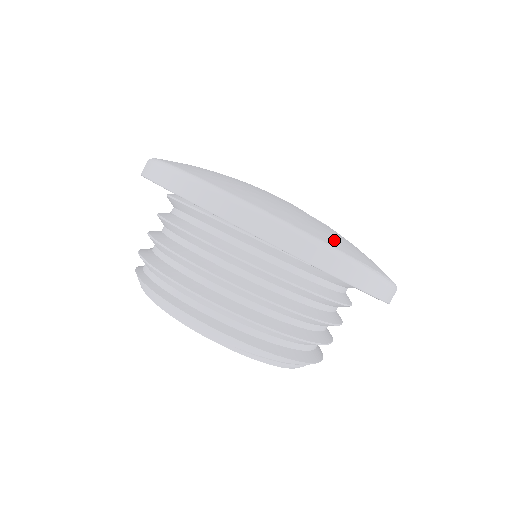
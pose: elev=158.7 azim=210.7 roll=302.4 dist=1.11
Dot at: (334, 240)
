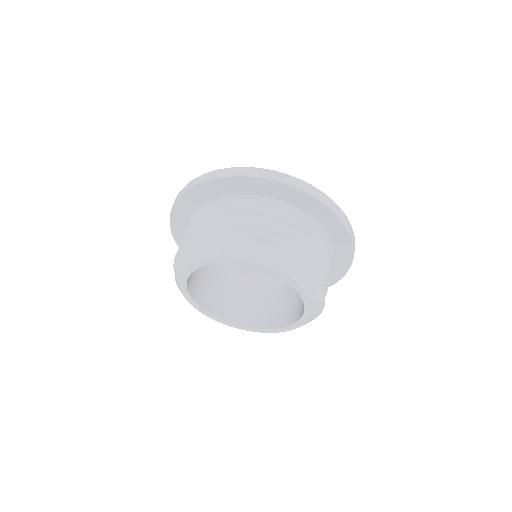
Dot at: occluded
